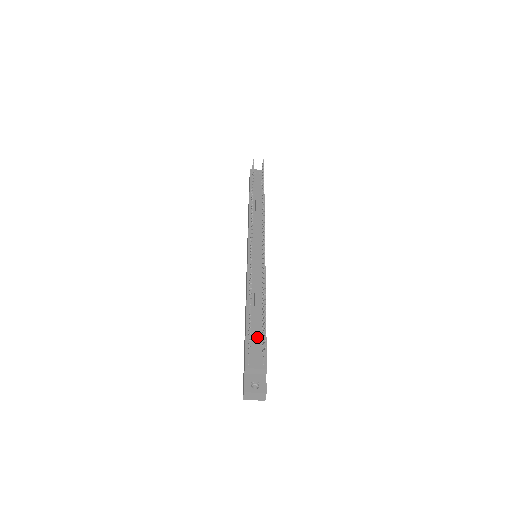
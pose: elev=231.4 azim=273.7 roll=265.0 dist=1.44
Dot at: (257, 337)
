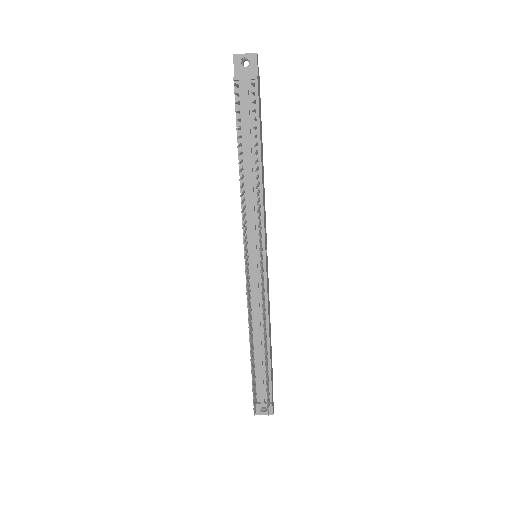
Dot at: (262, 378)
